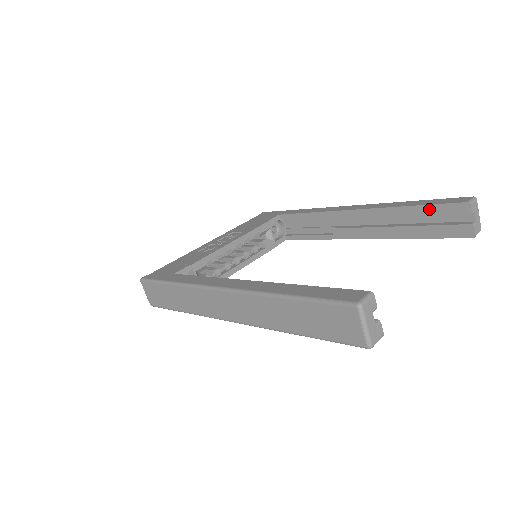
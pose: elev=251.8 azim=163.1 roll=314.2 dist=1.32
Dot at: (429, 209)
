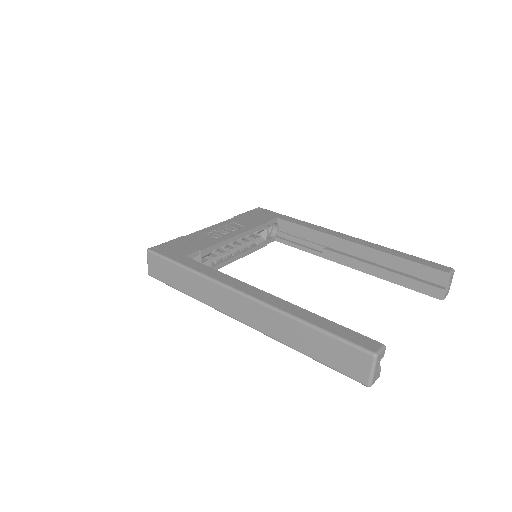
Dot at: (416, 266)
